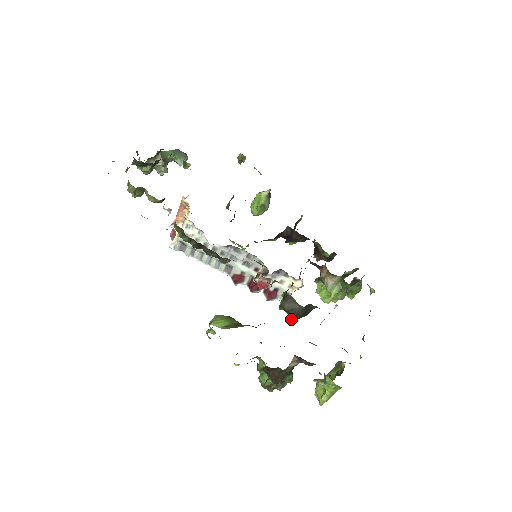
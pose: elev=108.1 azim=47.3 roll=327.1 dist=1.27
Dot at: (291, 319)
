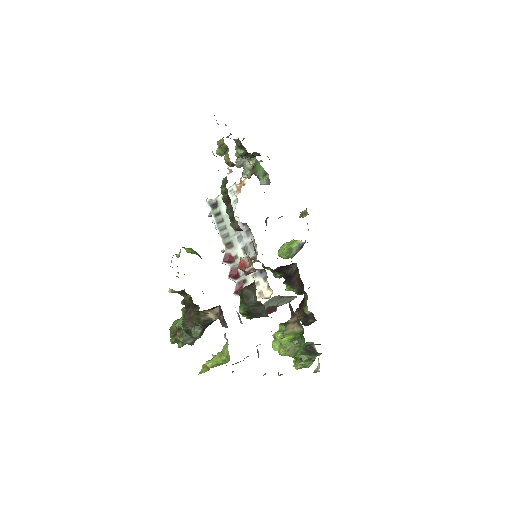
Dot at: (239, 308)
